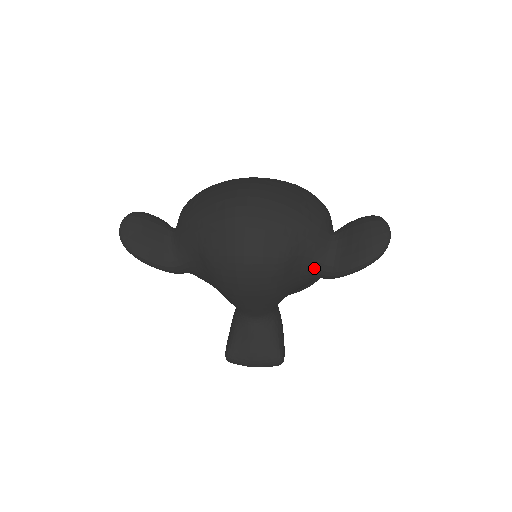
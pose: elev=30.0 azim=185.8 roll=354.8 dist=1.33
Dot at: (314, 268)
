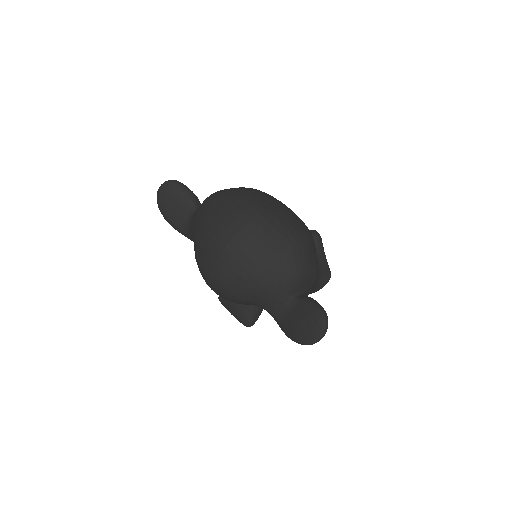
Dot at: (266, 310)
